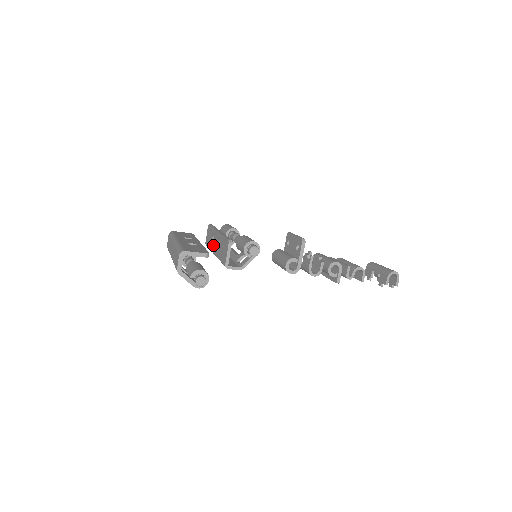
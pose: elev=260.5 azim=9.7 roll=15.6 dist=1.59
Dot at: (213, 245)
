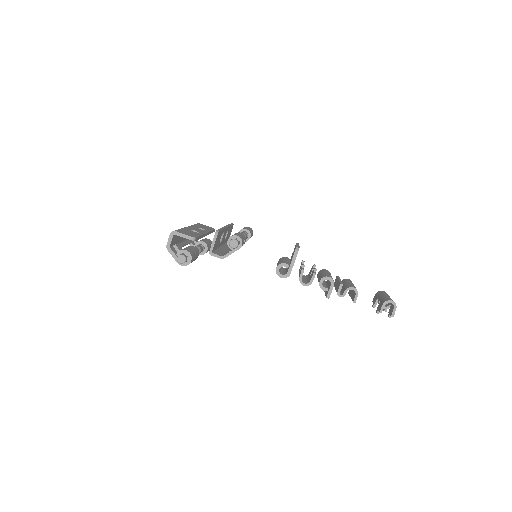
Dot at: occluded
